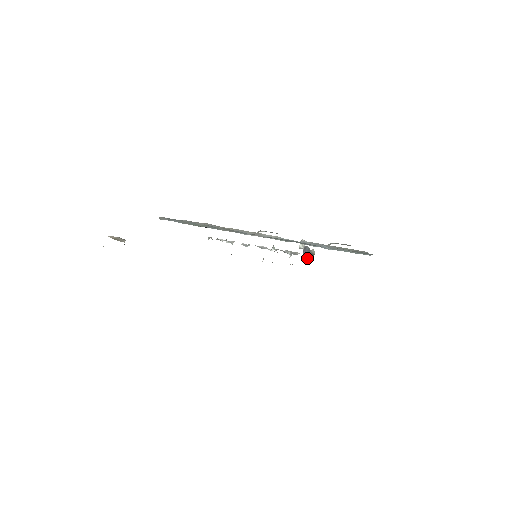
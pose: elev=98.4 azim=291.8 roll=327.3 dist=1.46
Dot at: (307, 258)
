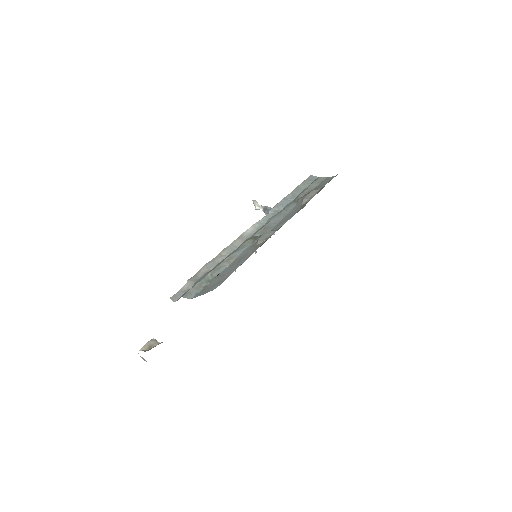
Dot at: occluded
